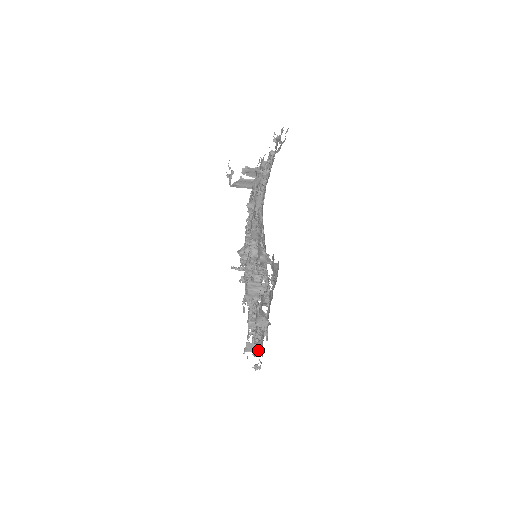
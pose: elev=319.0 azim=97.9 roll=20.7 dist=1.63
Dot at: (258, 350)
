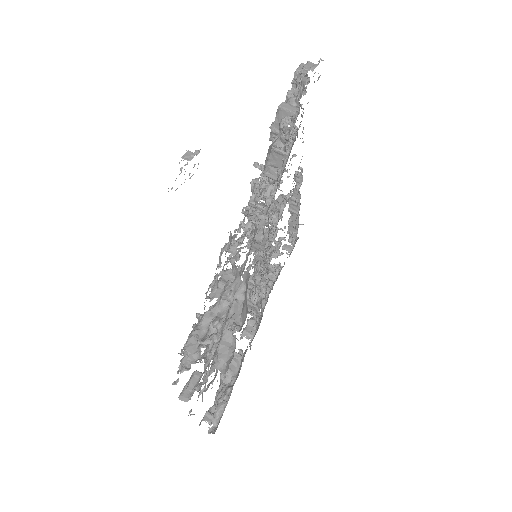
Dot at: (260, 308)
